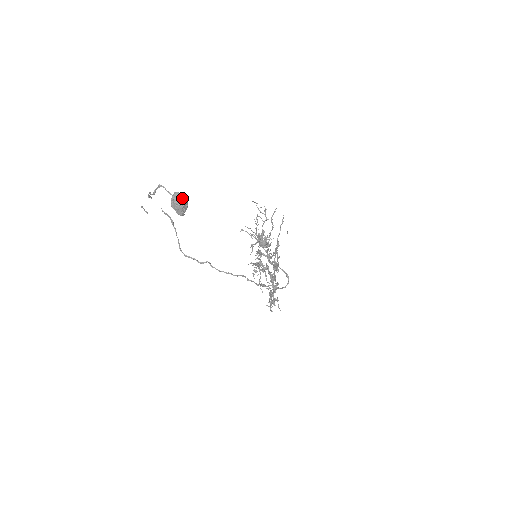
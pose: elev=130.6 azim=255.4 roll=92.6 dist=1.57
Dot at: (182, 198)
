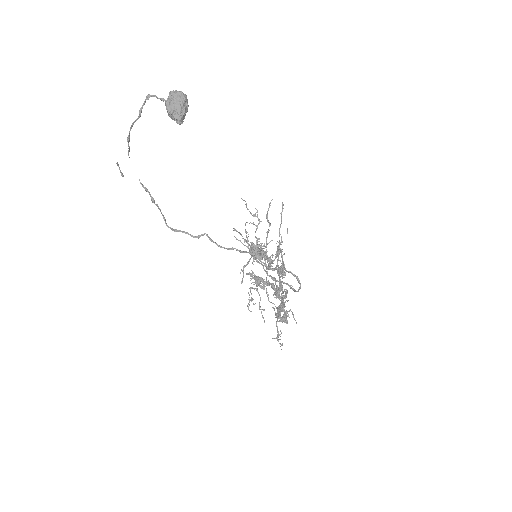
Dot at: (181, 93)
